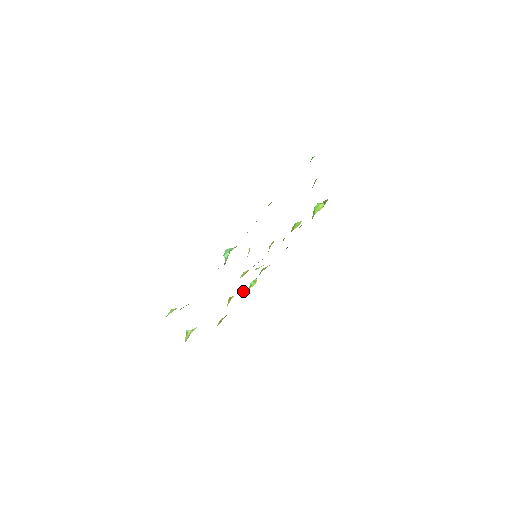
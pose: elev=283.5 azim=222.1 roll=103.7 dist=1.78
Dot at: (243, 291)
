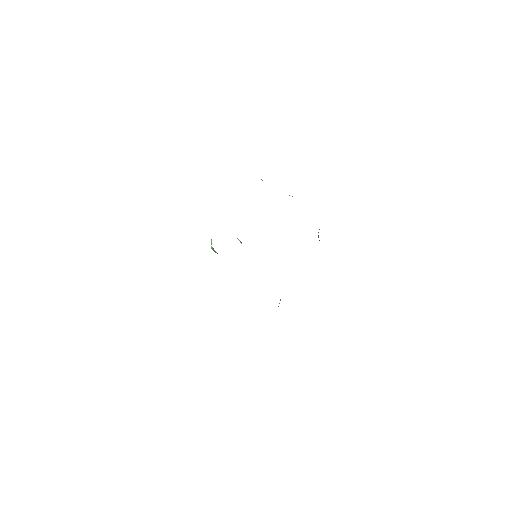
Dot at: occluded
